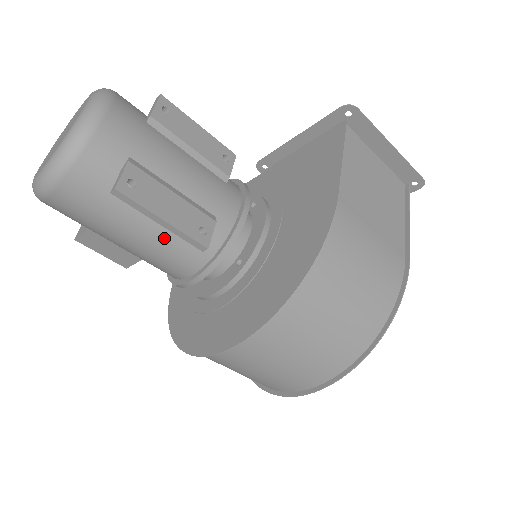
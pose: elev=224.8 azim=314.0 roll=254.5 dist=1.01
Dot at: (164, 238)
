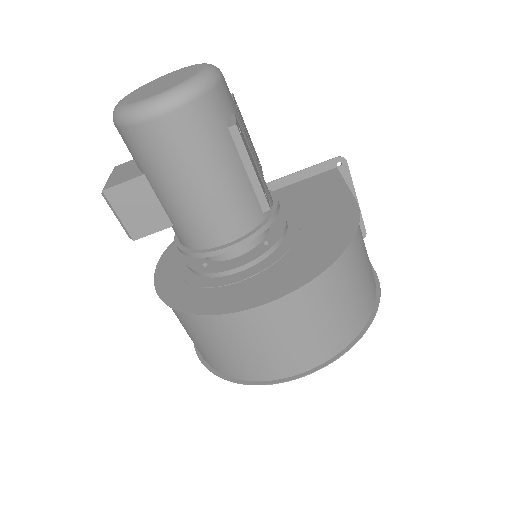
Dot at: (231, 194)
